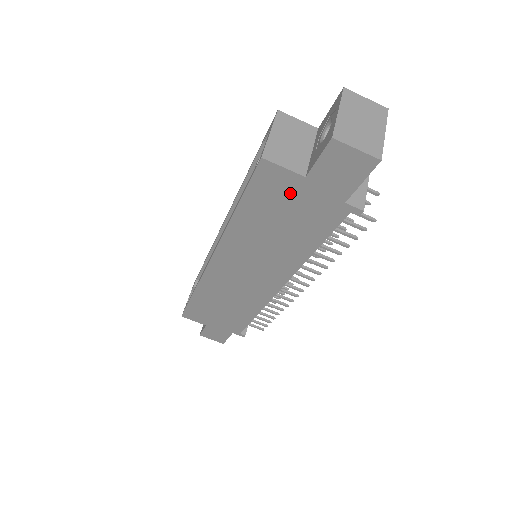
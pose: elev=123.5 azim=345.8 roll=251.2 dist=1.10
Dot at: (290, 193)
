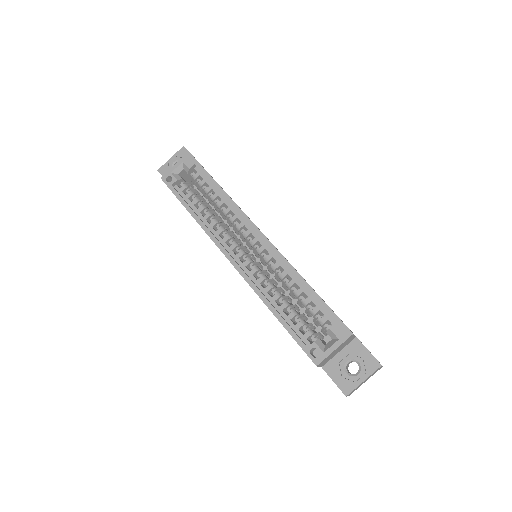
Dot at: occluded
